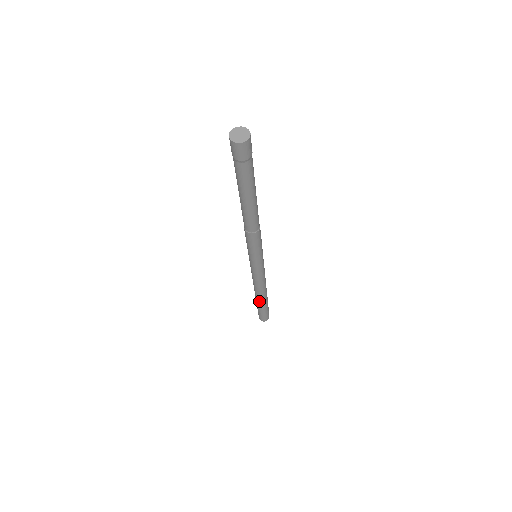
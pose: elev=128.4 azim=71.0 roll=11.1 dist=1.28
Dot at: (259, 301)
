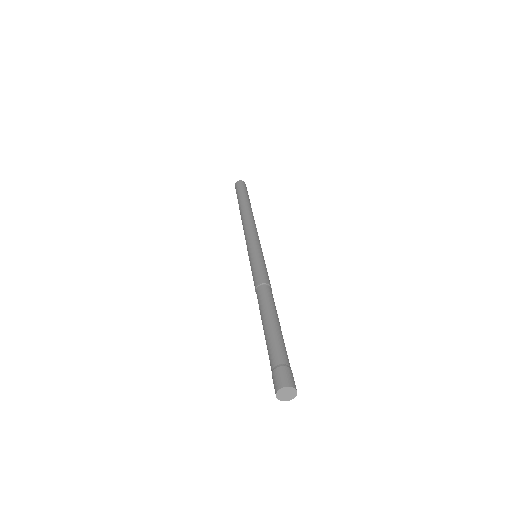
Dot at: occluded
